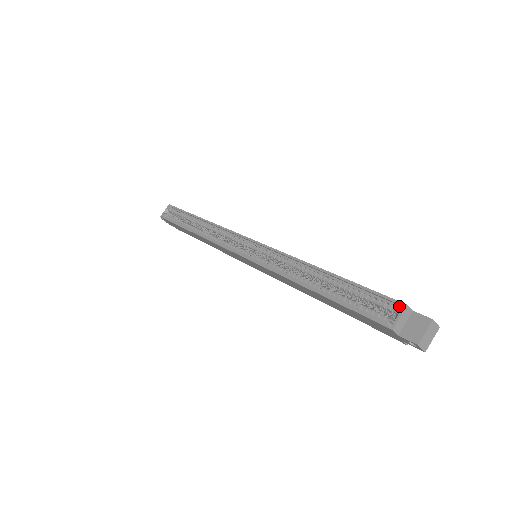
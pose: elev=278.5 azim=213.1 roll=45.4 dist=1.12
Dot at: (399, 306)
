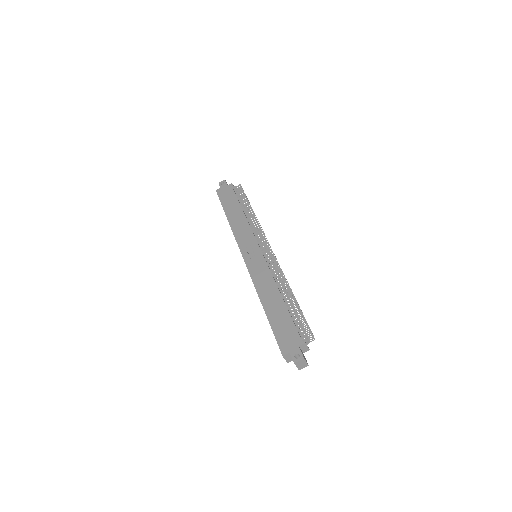
Dot at: (282, 354)
